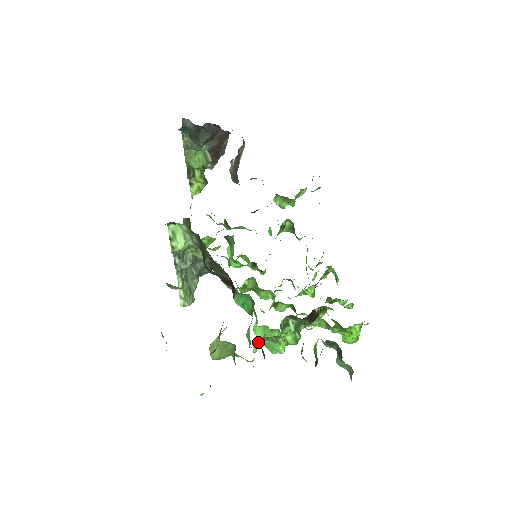
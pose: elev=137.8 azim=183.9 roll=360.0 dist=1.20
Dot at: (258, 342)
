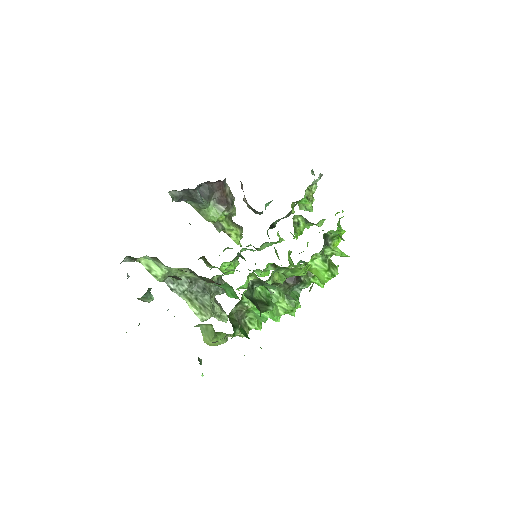
Dot at: (250, 319)
